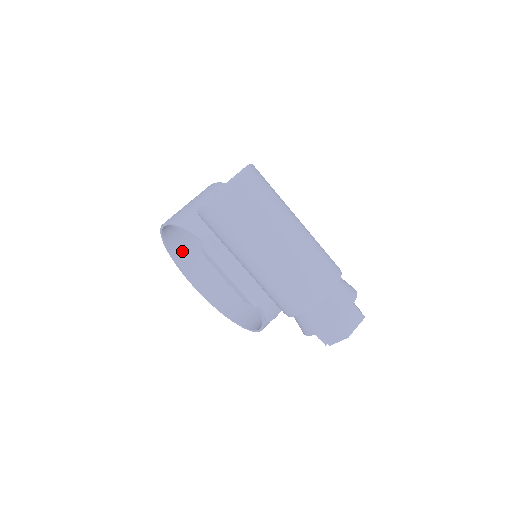
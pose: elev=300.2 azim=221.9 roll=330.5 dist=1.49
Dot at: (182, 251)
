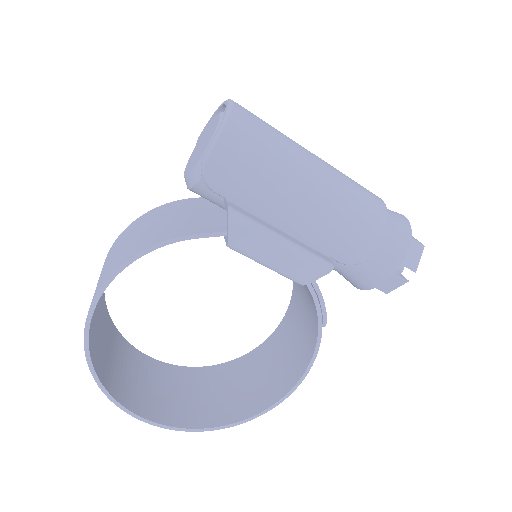
Dot at: (109, 375)
